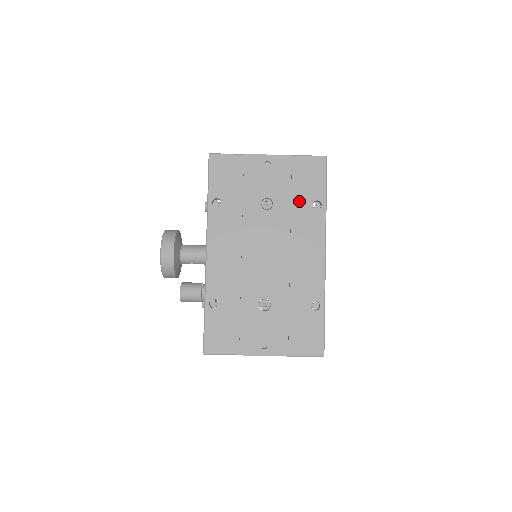
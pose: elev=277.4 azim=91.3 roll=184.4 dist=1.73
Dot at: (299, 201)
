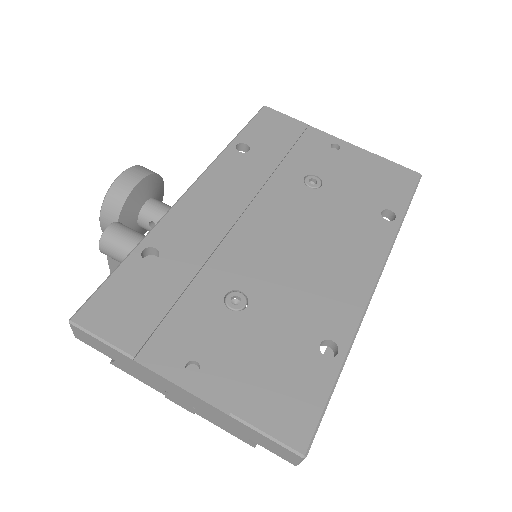
Dot at: (363, 199)
